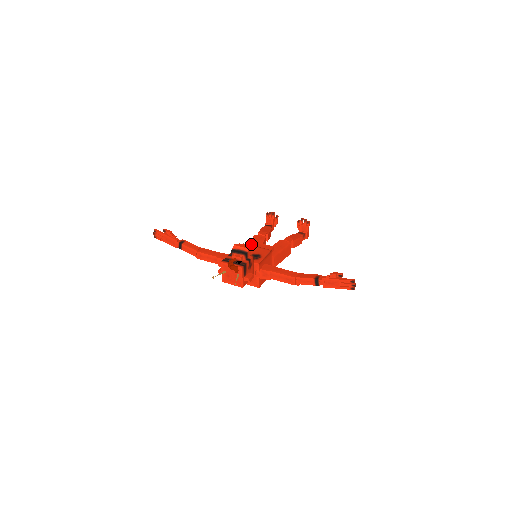
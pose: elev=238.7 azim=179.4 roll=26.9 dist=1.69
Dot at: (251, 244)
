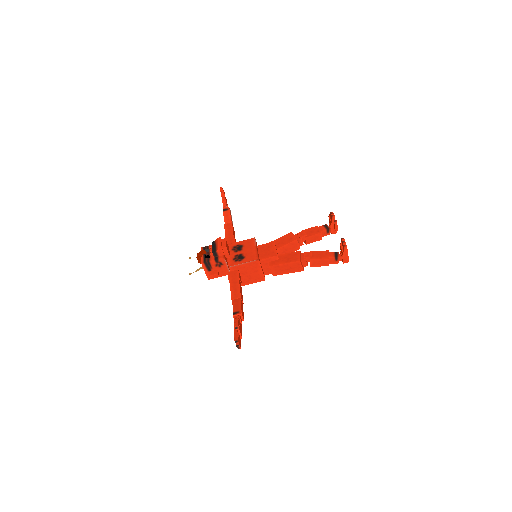
Dot at: (275, 240)
